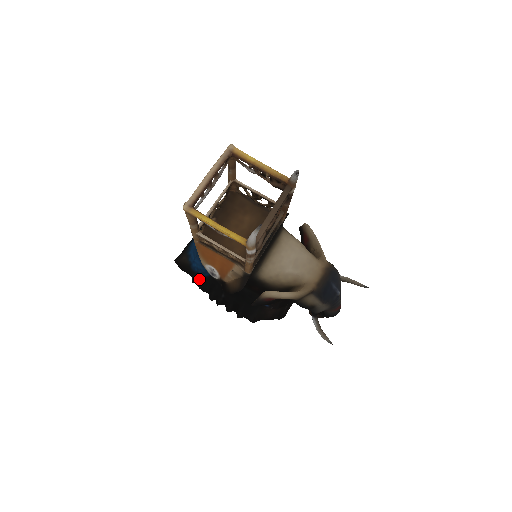
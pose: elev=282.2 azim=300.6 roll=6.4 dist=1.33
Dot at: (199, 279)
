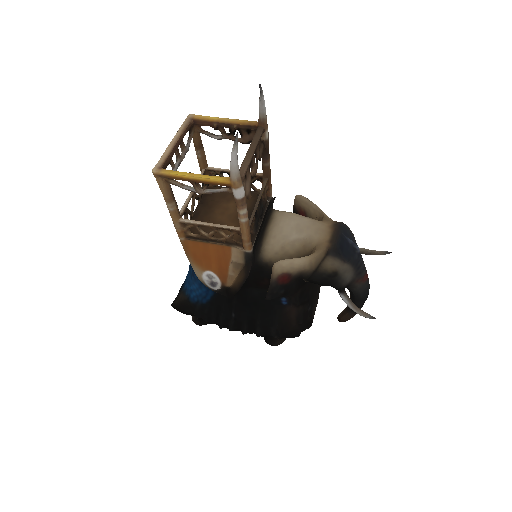
Dot at: (202, 309)
